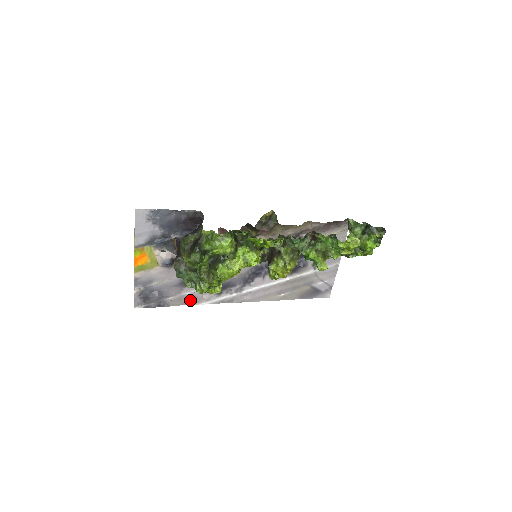
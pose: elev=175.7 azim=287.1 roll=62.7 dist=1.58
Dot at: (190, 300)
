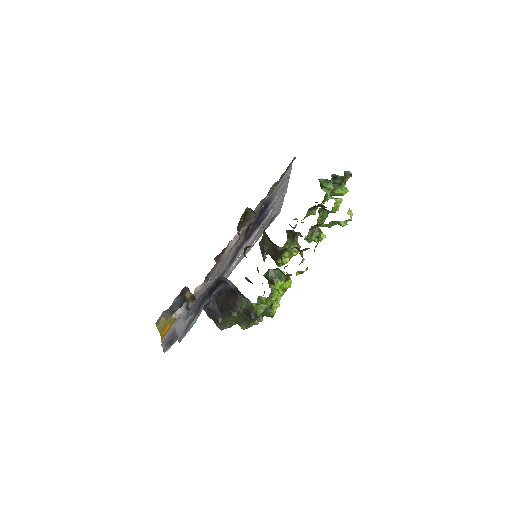
Dot at: occluded
